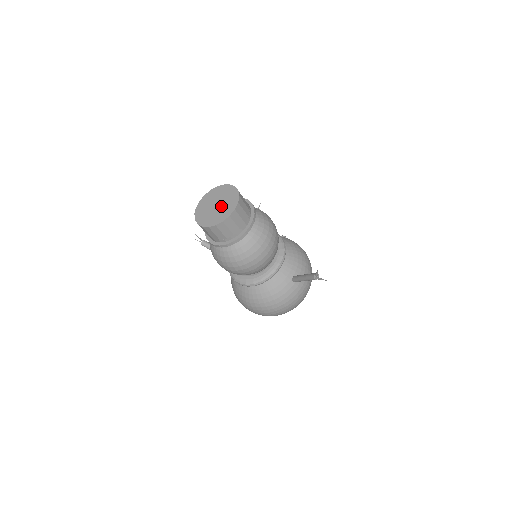
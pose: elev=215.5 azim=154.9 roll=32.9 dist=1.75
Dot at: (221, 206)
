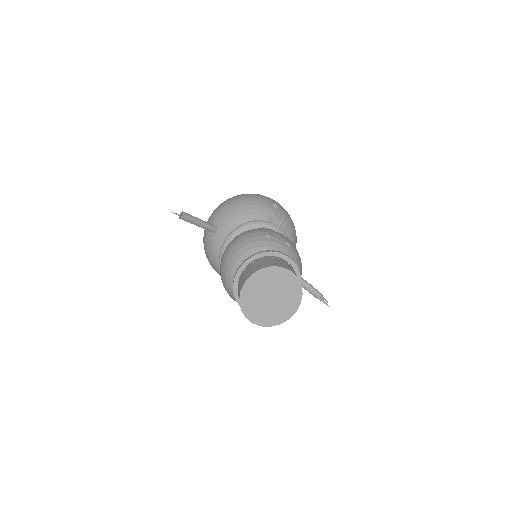
Dot at: (278, 302)
